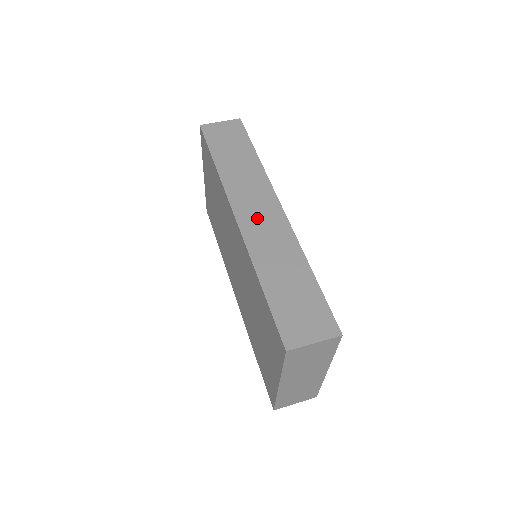
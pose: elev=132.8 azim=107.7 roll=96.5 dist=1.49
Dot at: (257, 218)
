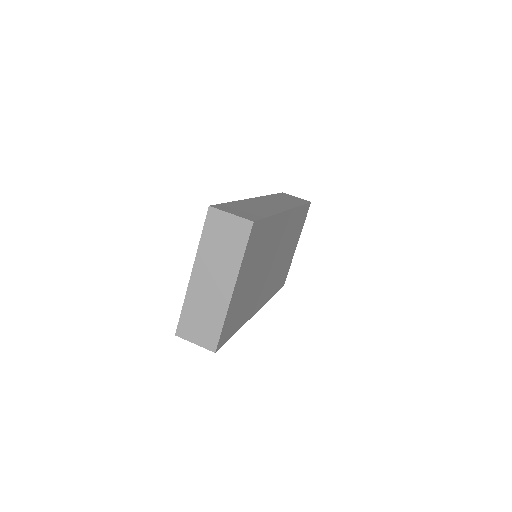
Dot at: (267, 203)
